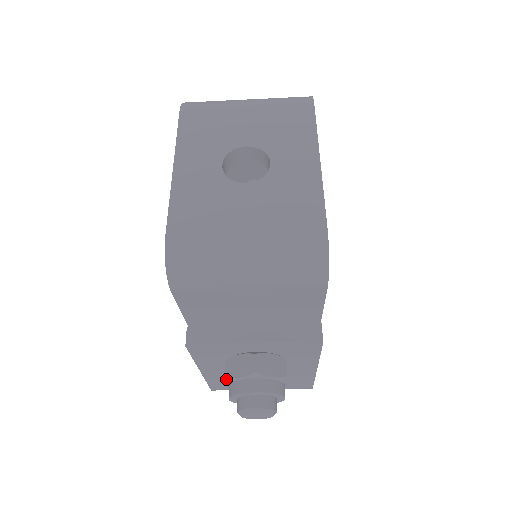
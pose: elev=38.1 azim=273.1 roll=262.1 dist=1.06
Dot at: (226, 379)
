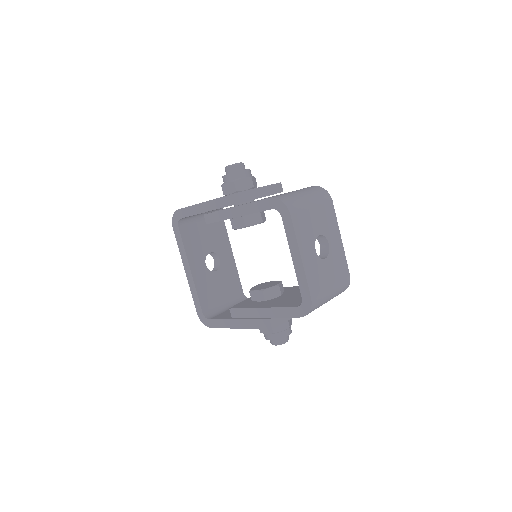
Dot at: (273, 333)
